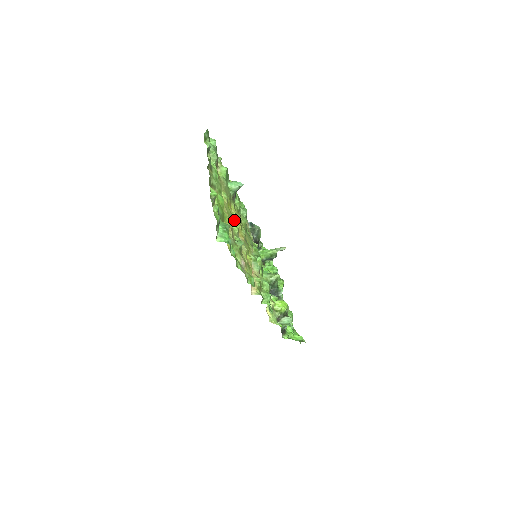
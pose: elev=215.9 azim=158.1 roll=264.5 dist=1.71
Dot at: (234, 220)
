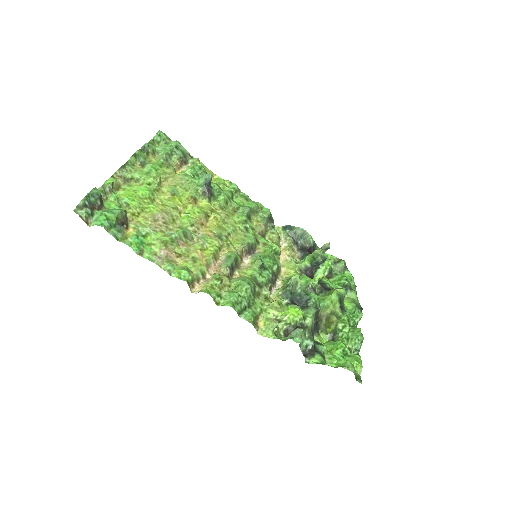
Dot at: (188, 213)
